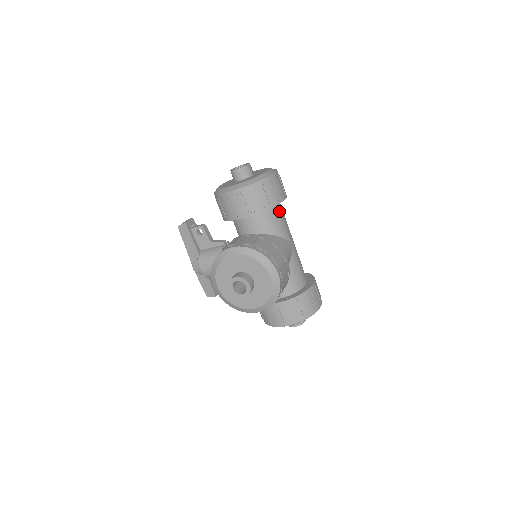
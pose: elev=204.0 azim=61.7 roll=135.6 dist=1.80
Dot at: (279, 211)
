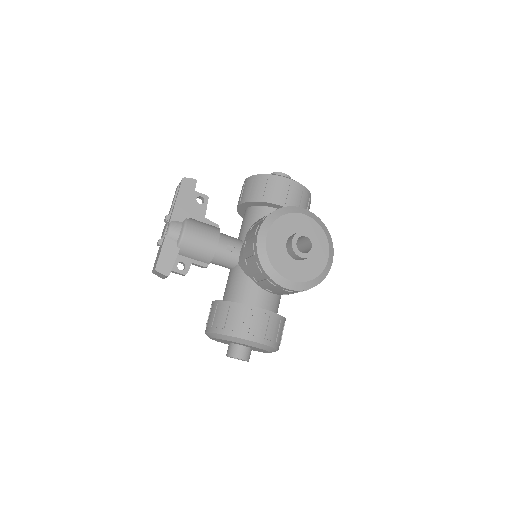
Dot at: occluded
